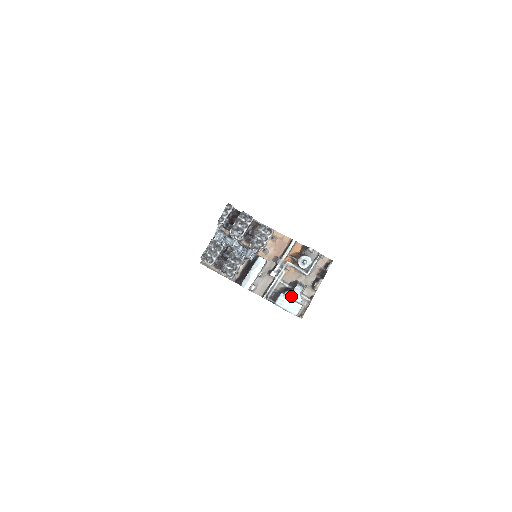
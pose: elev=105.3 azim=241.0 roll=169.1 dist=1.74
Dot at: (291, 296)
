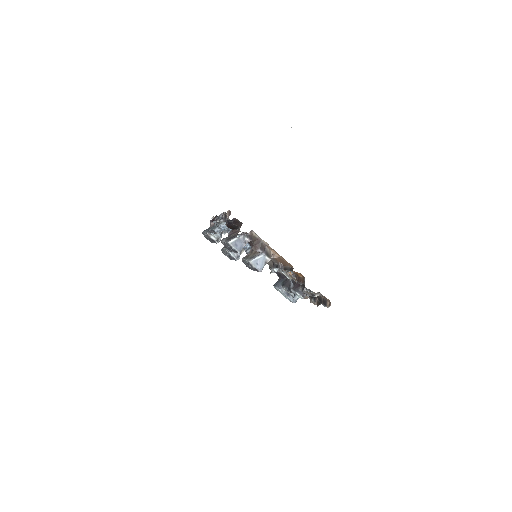
Dot at: (287, 292)
